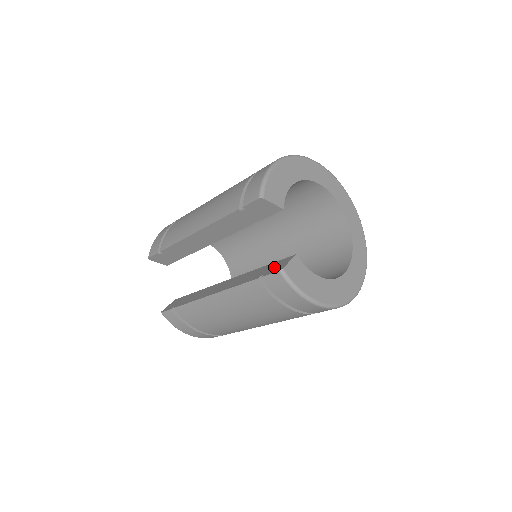
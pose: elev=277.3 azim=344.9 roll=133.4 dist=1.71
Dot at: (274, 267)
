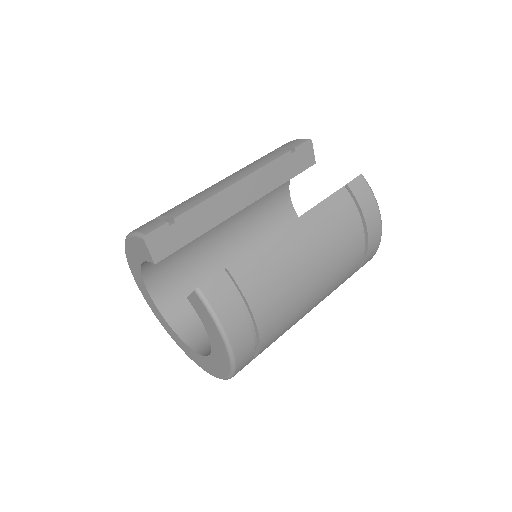
Dot at: occluded
